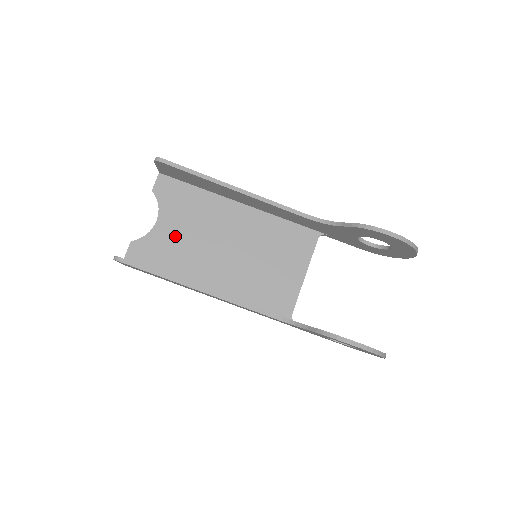
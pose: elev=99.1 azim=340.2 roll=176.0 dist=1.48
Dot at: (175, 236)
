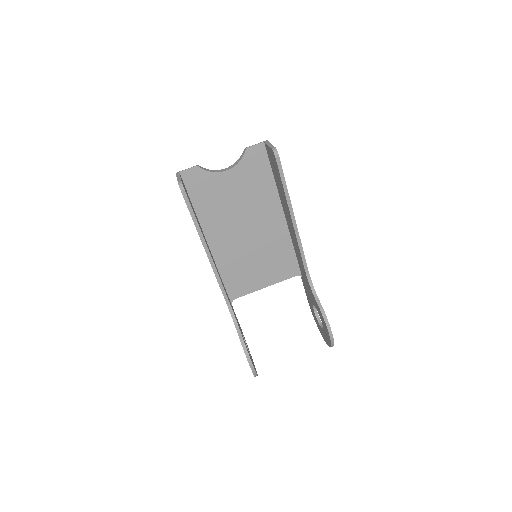
Dot at: (226, 192)
